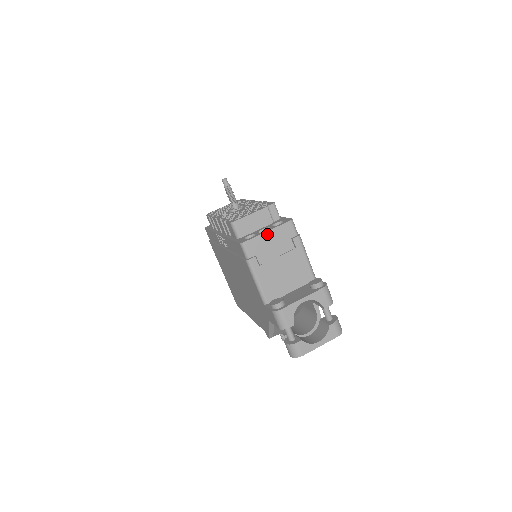
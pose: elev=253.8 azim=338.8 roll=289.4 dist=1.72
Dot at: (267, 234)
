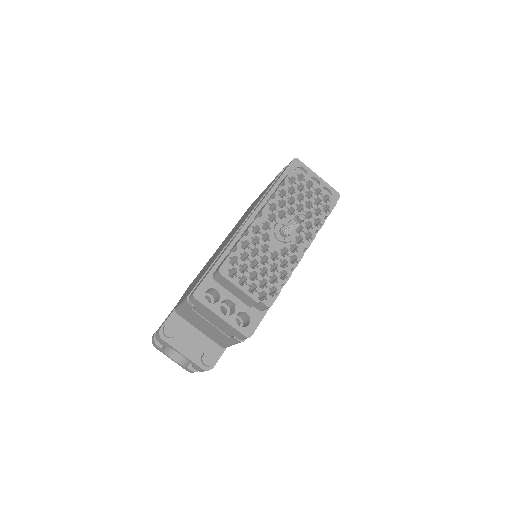
Dot at: (218, 317)
